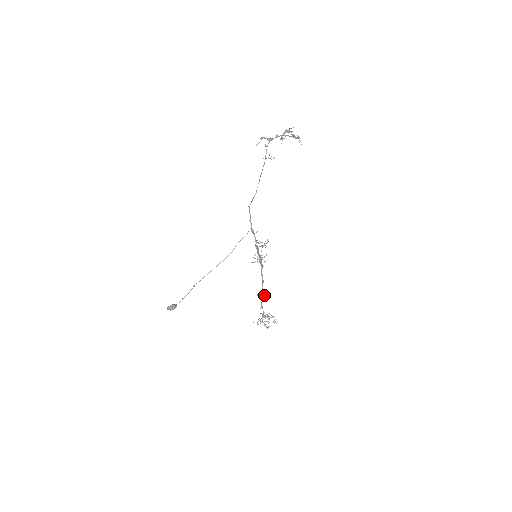
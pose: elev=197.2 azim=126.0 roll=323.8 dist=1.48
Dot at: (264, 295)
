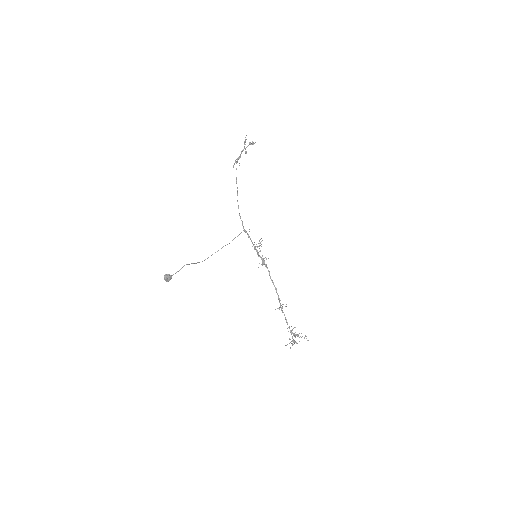
Dot at: (282, 304)
